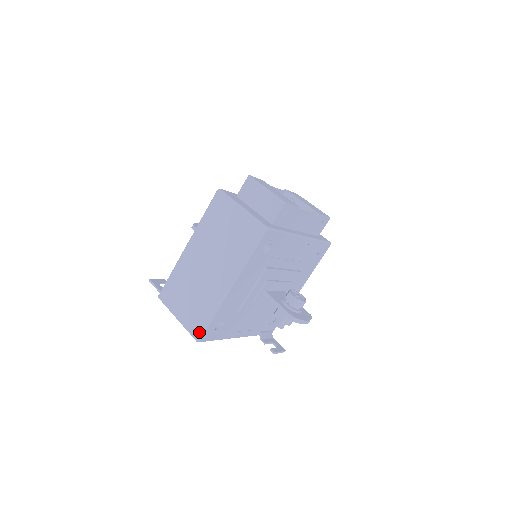
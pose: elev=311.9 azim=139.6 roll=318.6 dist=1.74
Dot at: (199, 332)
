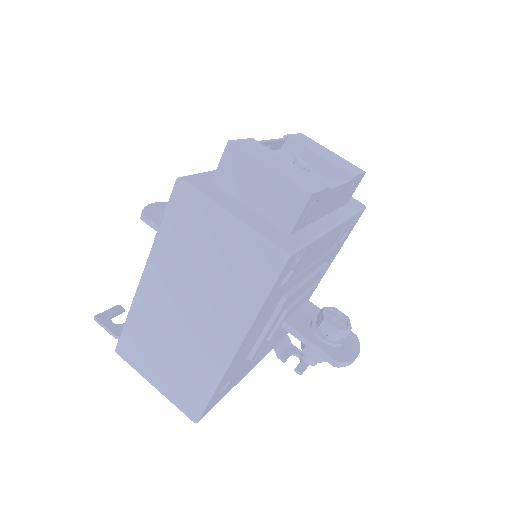
Dot at: (195, 411)
